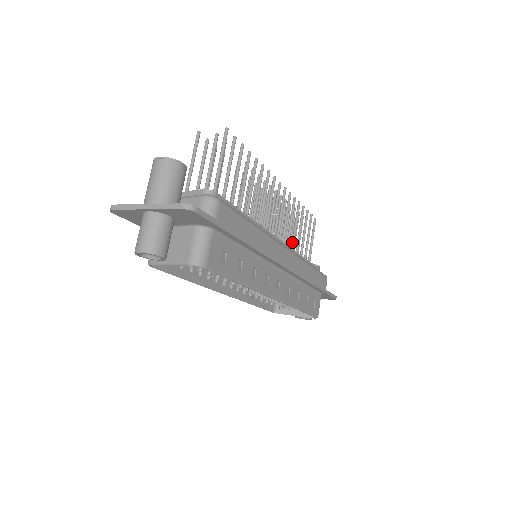
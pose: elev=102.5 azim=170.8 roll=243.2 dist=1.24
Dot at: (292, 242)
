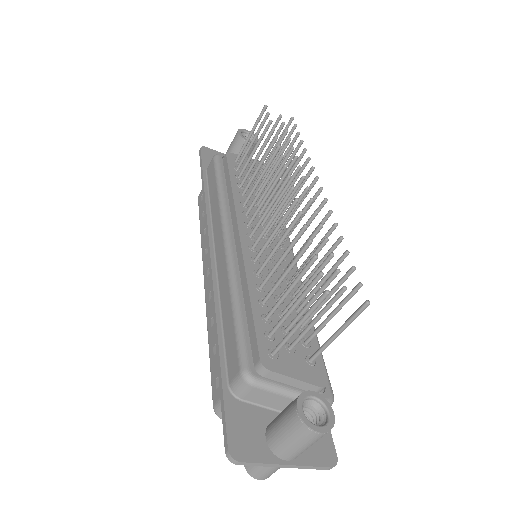
Dot at: occluded
